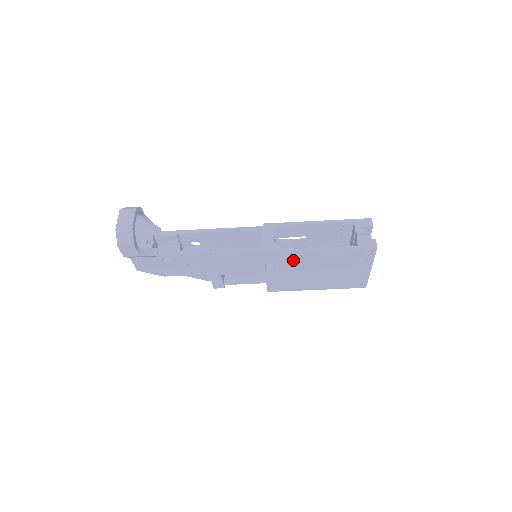
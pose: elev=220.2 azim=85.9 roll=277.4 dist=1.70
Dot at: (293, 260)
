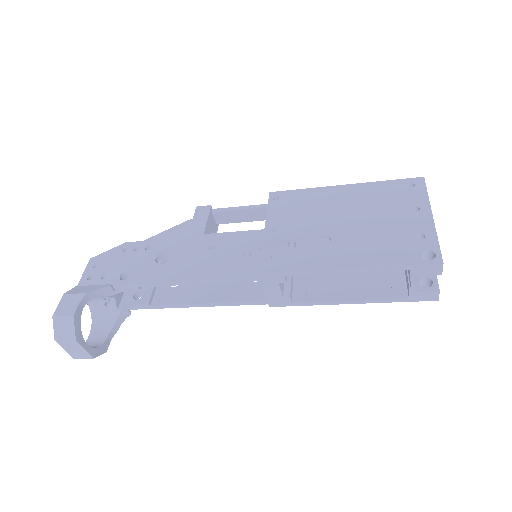
Dot at: (312, 287)
